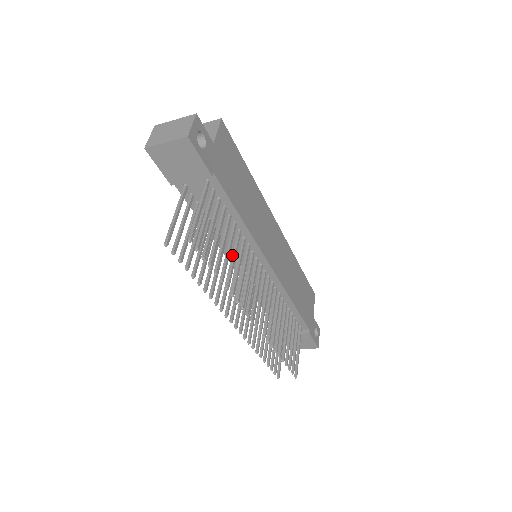
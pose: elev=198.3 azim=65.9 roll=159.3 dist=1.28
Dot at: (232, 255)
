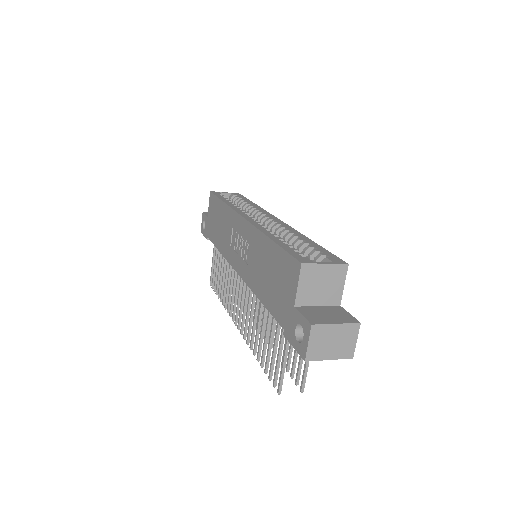
Dot at: occluded
